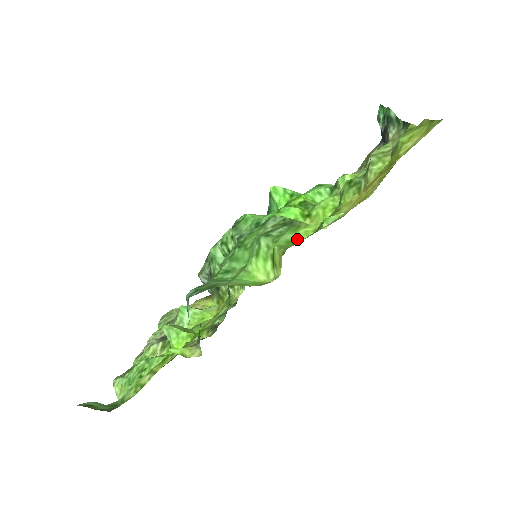
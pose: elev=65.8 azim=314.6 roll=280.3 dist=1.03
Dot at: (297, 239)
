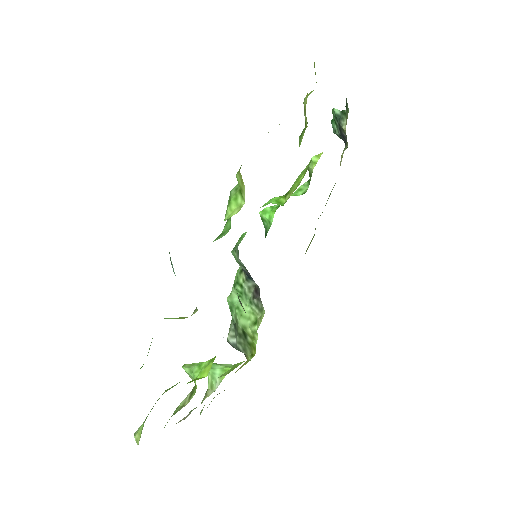
Dot at: occluded
